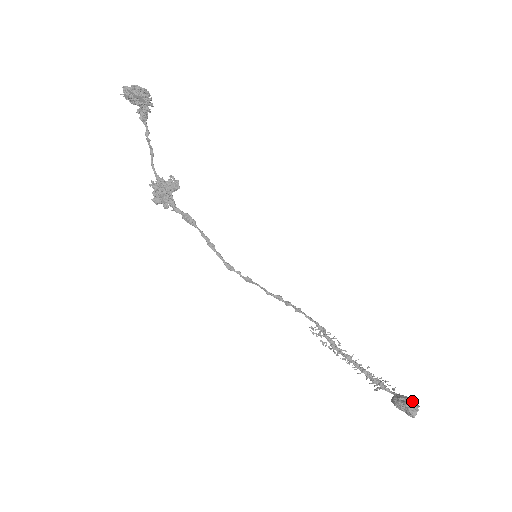
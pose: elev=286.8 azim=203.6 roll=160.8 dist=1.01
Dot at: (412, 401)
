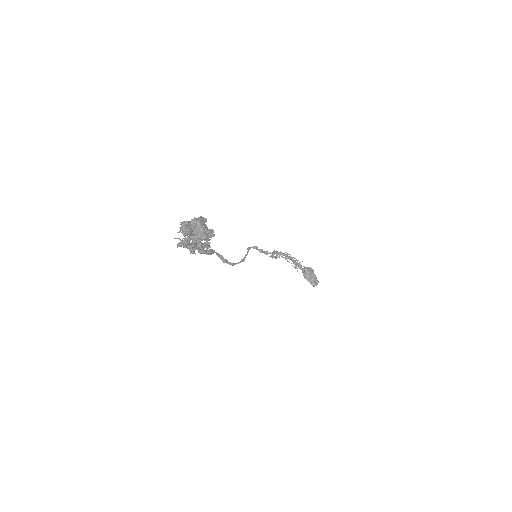
Dot at: (316, 279)
